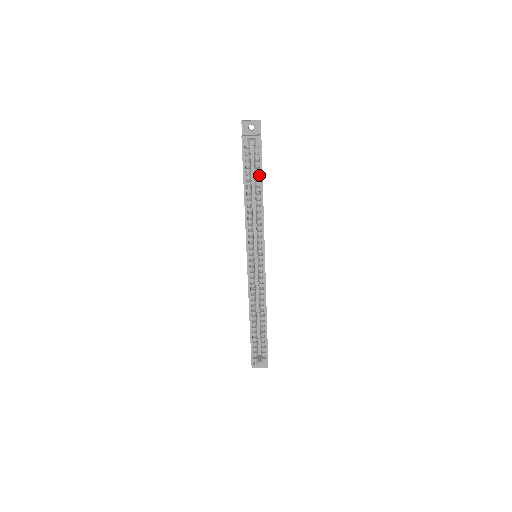
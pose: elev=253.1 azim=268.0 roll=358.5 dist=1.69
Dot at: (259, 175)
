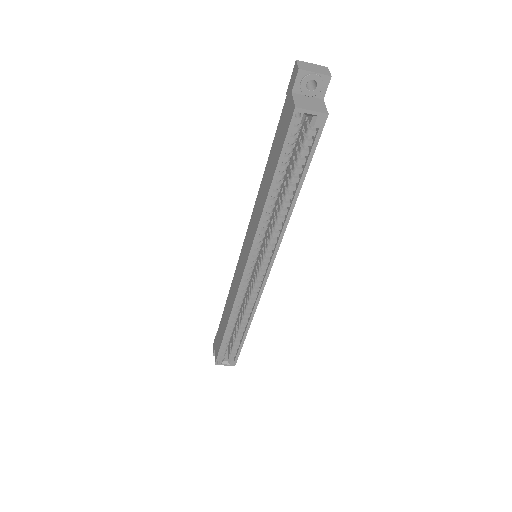
Dot at: (301, 169)
